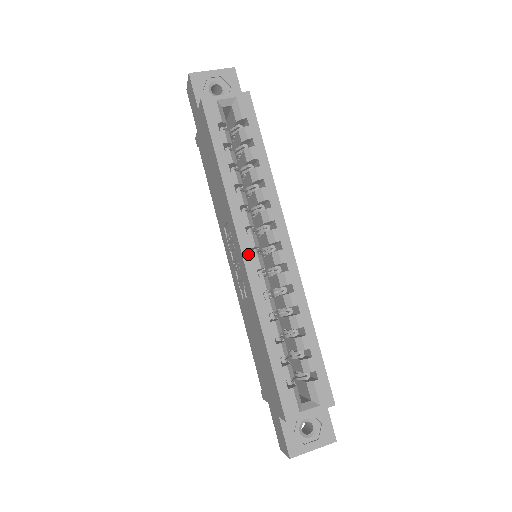
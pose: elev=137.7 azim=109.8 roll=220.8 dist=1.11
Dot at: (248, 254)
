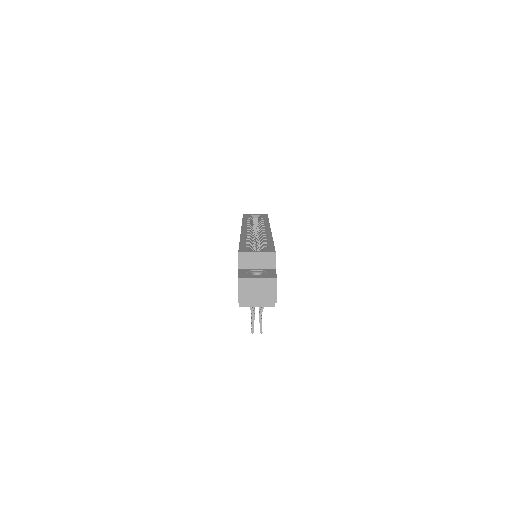
Dot at: (245, 229)
